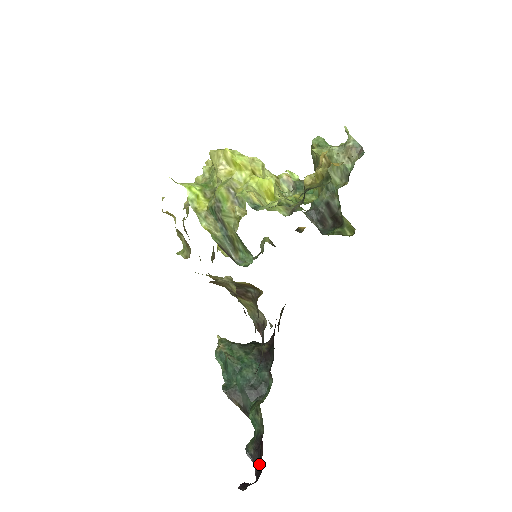
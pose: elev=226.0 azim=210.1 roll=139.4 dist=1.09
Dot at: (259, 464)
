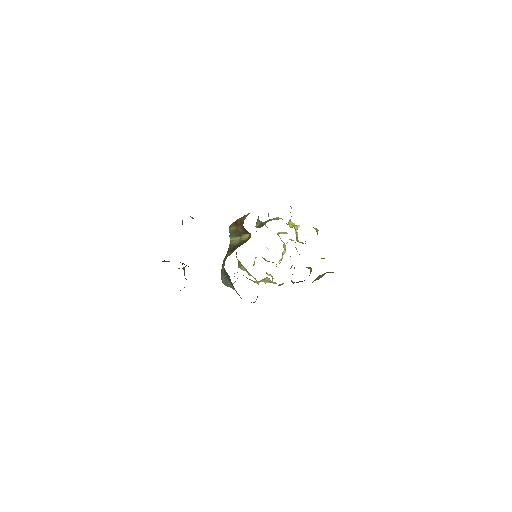
Dot at: occluded
